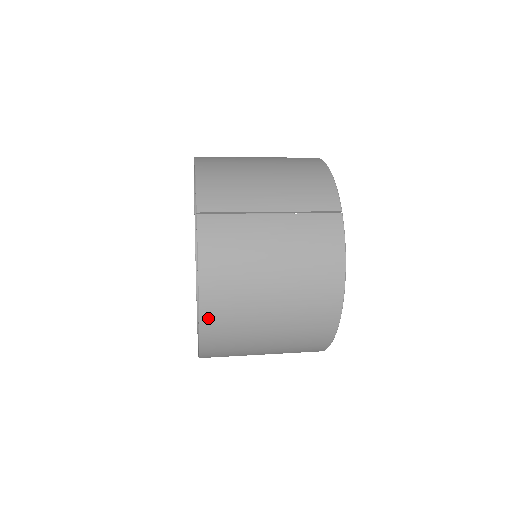
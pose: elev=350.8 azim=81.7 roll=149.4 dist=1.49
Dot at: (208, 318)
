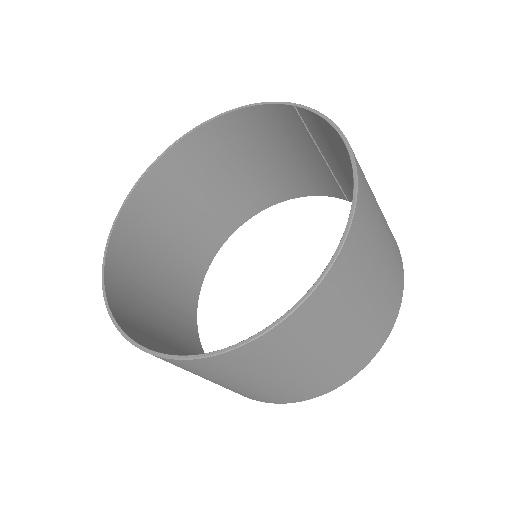
Dot at: (360, 179)
